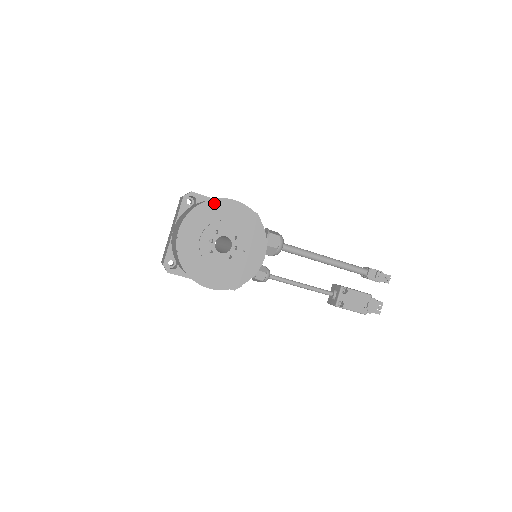
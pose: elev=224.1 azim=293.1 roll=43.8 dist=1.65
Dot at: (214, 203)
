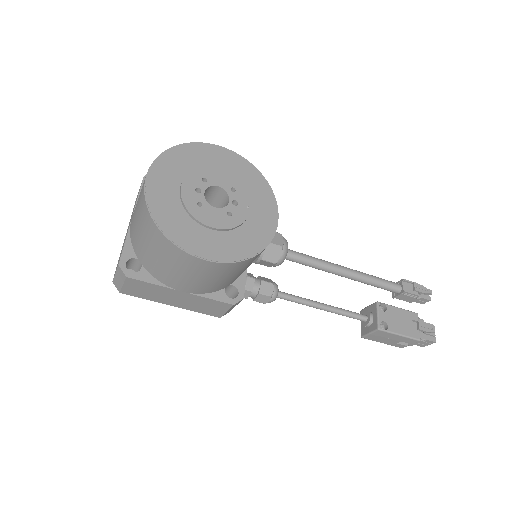
Dot at: (195, 147)
